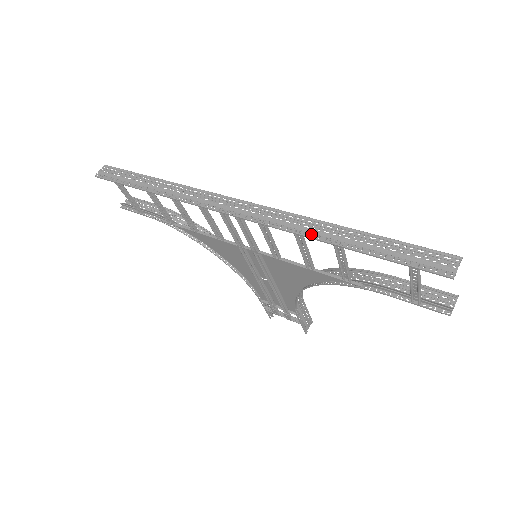
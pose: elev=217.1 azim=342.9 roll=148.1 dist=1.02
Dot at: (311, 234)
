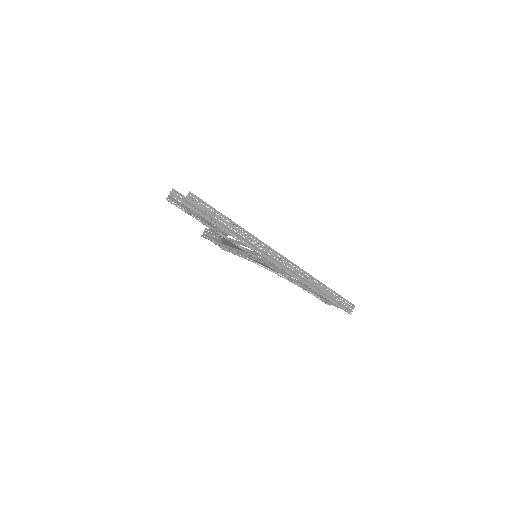
Dot at: (315, 289)
